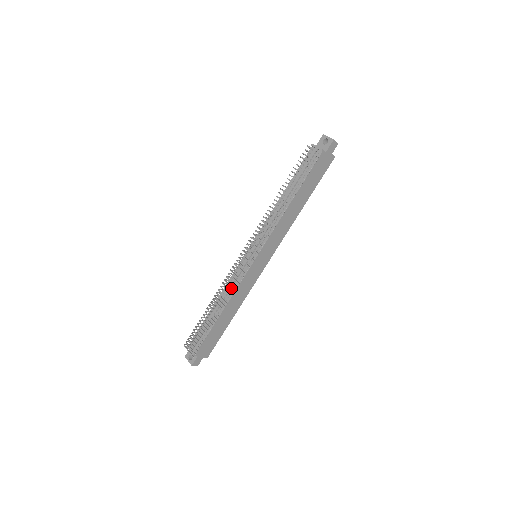
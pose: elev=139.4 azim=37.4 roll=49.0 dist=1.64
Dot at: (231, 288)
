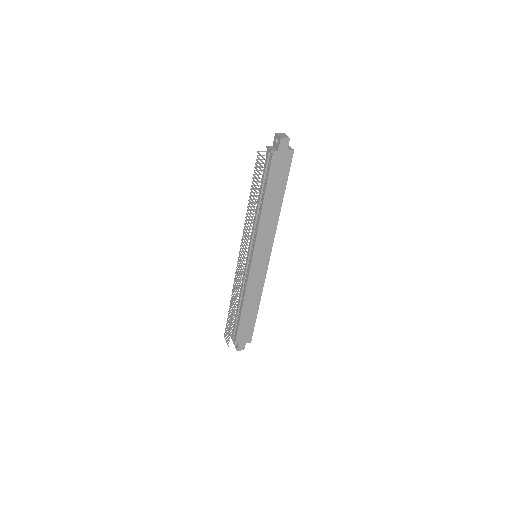
Dot at: (244, 287)
